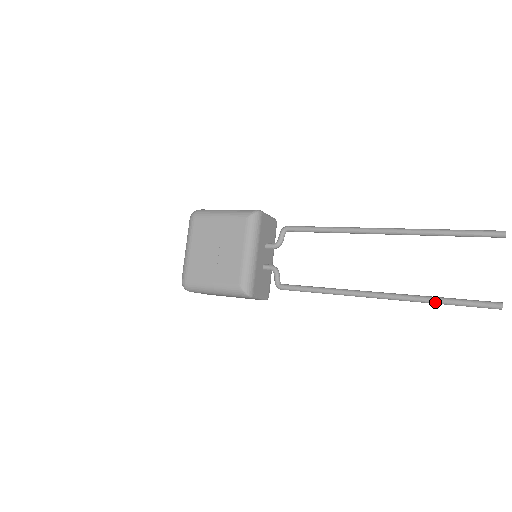
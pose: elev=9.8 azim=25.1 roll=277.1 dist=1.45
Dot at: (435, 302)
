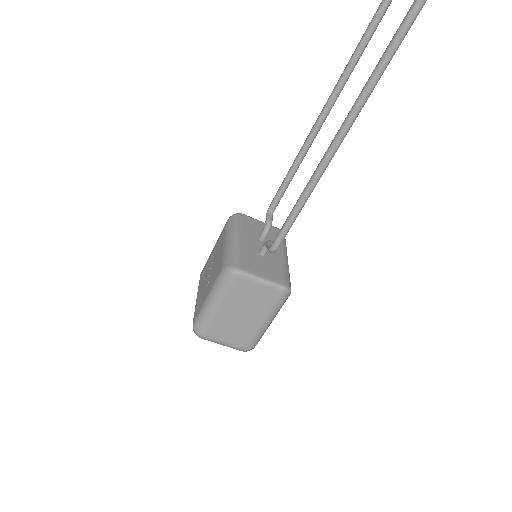
Dot at: (381, 62)
